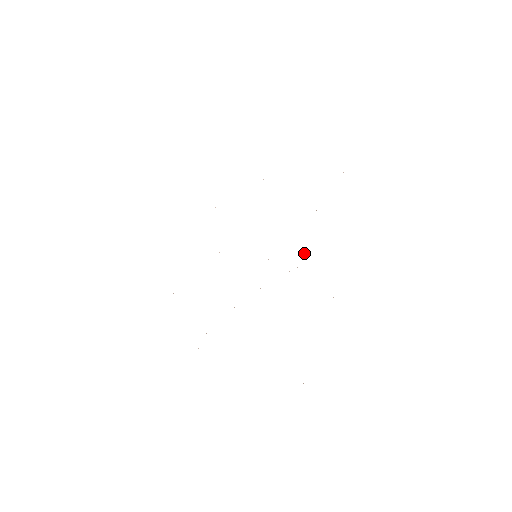
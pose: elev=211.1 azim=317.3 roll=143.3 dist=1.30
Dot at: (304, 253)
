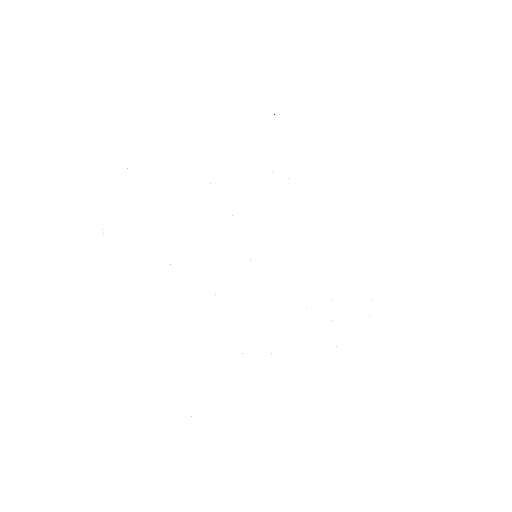
Dot at: occluded
